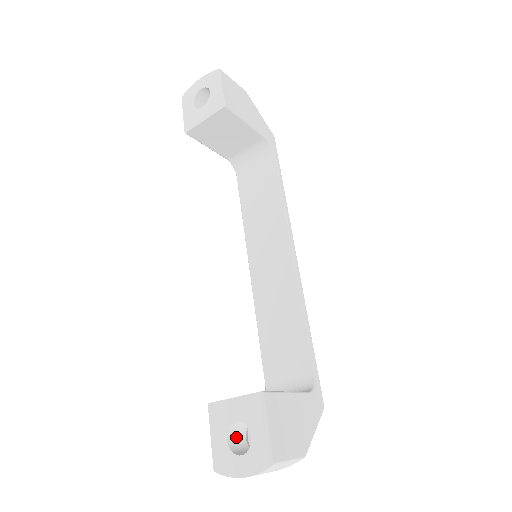
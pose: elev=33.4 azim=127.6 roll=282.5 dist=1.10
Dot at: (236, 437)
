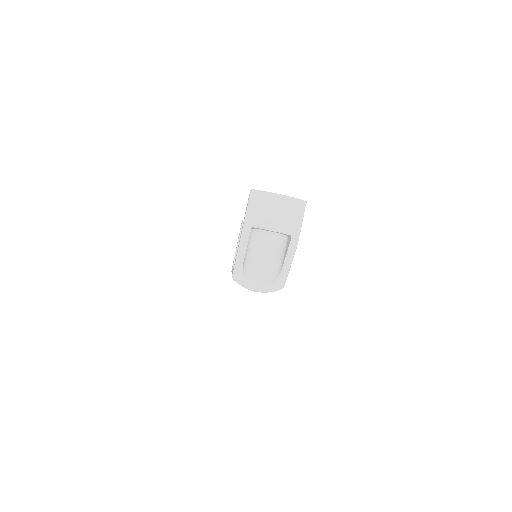
Dot at: occluded
